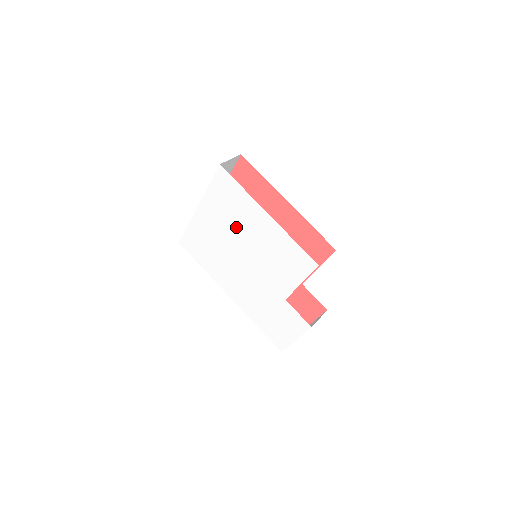
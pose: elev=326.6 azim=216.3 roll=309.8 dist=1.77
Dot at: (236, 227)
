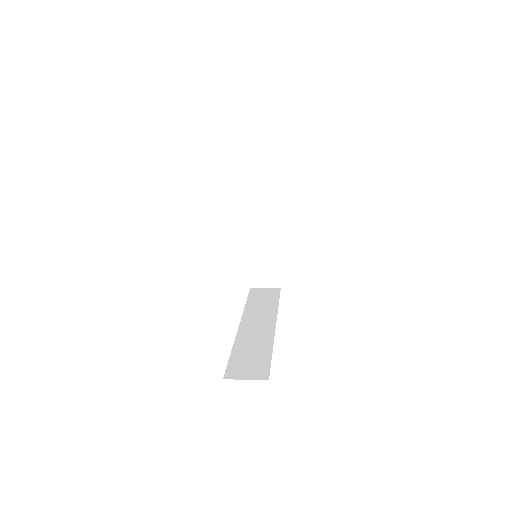
Dot at: occluded
